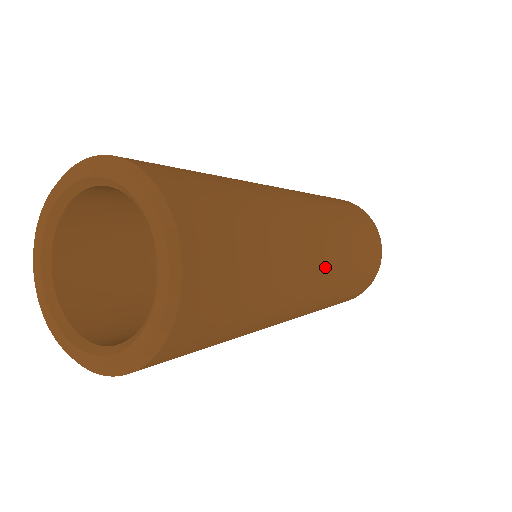
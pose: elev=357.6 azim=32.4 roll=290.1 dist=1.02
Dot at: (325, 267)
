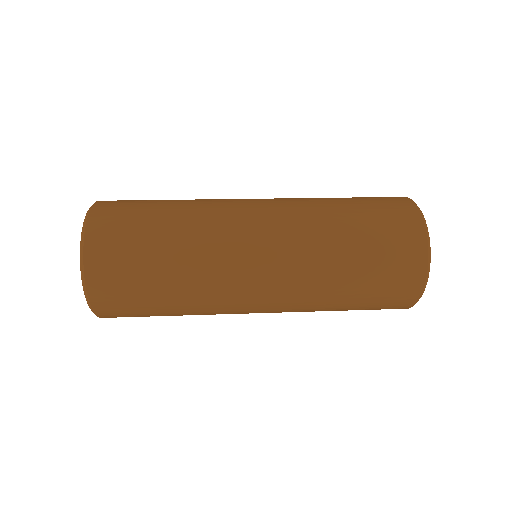
Dot at: (269, 222)
